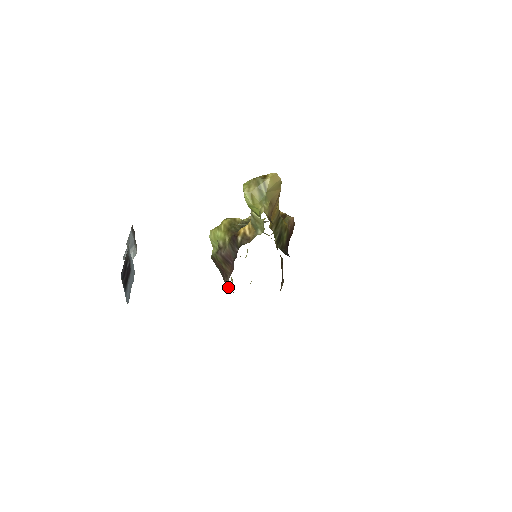
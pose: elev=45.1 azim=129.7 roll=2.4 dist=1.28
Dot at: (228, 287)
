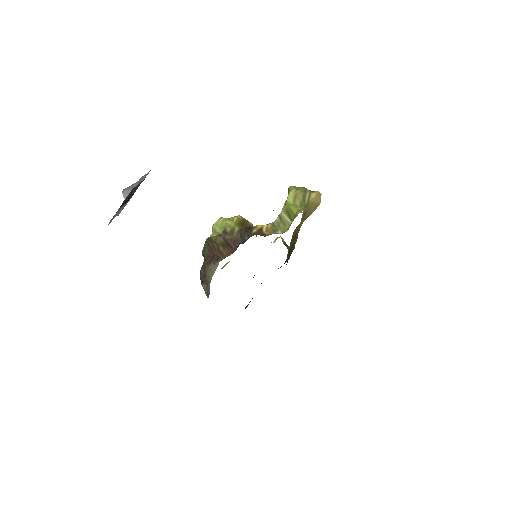
Dot at: (209, 272)
